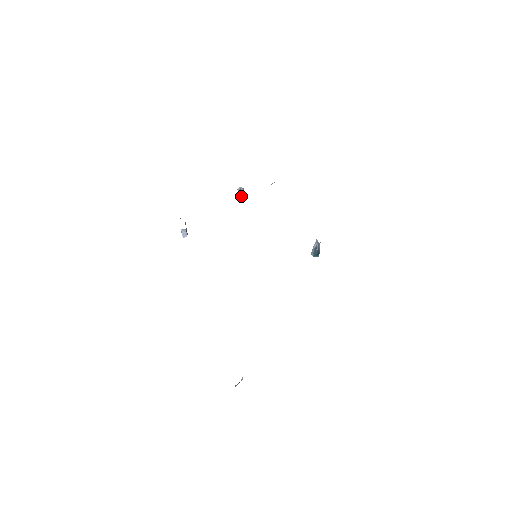
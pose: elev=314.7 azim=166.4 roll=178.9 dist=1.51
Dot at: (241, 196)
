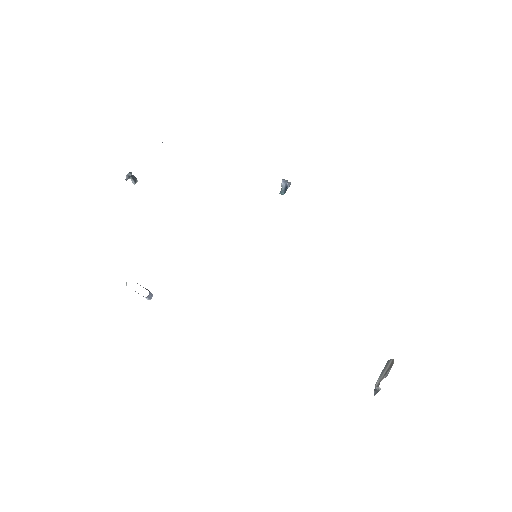
Dot at: (132, 181)
